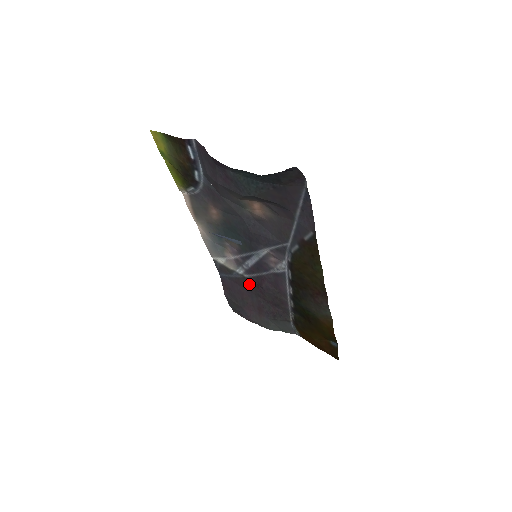
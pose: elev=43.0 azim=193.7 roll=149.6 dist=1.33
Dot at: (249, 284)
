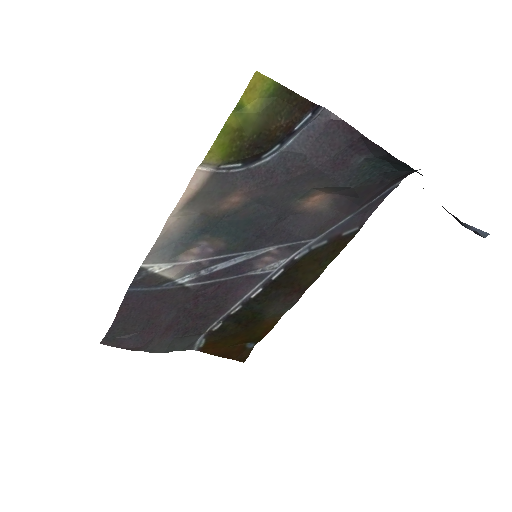
Dot at: (182, 296)
